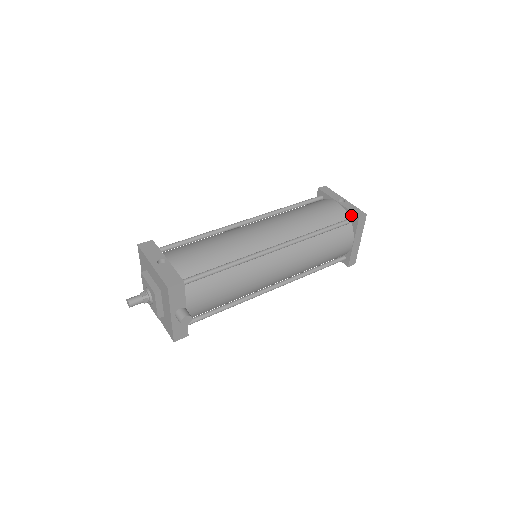
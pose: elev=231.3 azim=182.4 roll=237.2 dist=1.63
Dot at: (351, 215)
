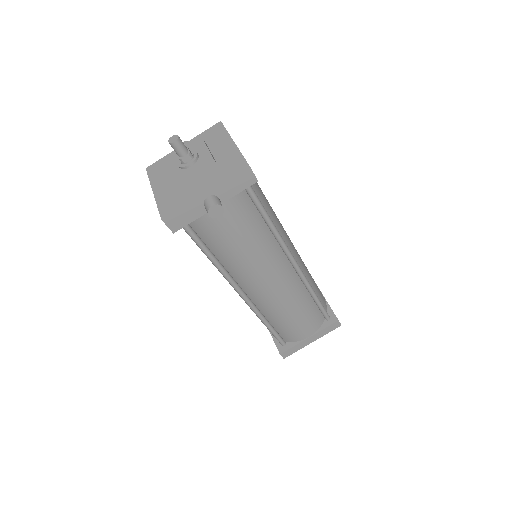
Dot at: (330, 314)
